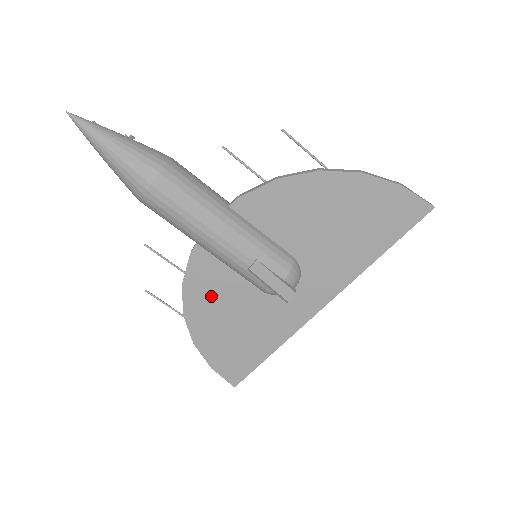
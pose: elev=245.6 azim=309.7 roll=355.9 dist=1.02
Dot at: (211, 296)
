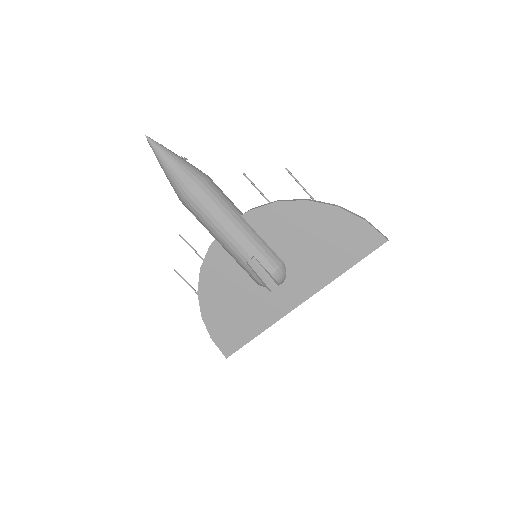
Dot at: (219, 281)
